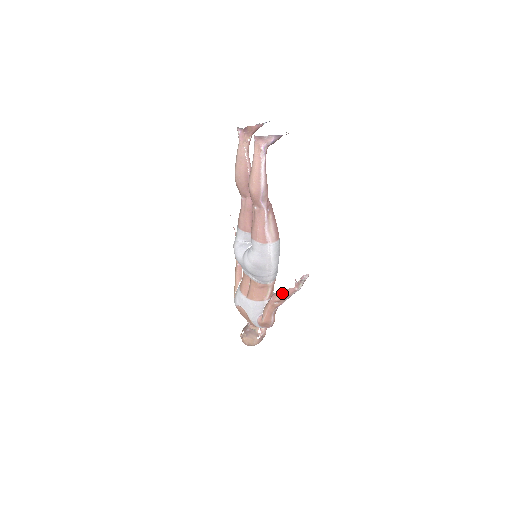
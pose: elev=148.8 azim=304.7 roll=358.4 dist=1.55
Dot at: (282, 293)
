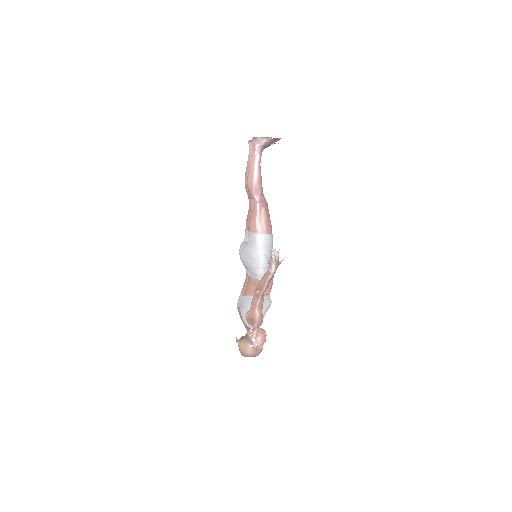
Dot at: (261, 278)
